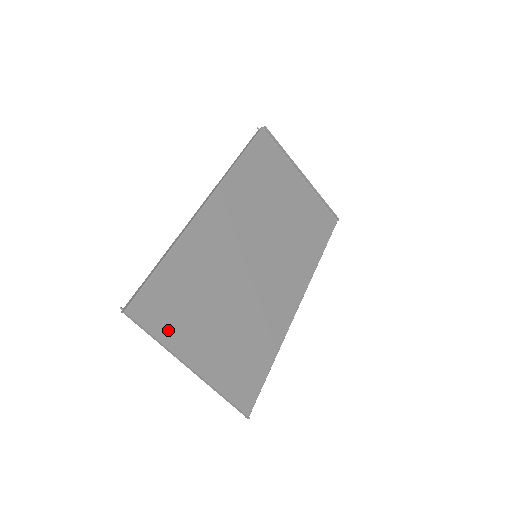
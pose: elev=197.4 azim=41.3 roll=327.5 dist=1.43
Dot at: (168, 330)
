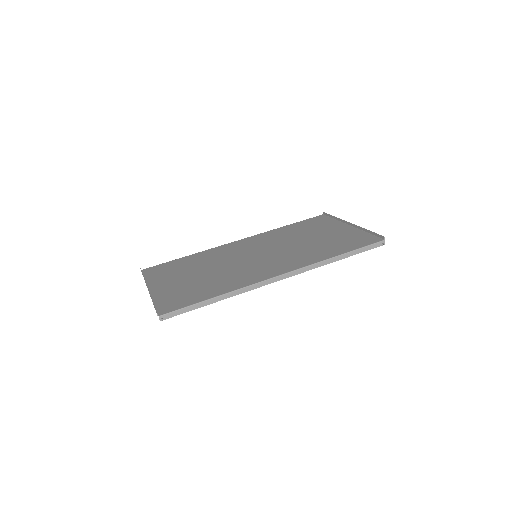
Dot at: (155, 277)
